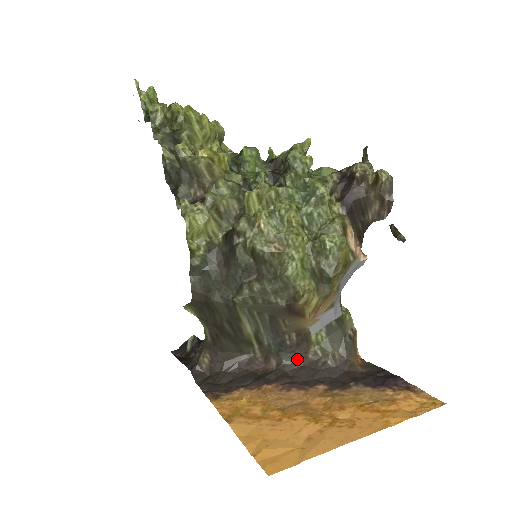
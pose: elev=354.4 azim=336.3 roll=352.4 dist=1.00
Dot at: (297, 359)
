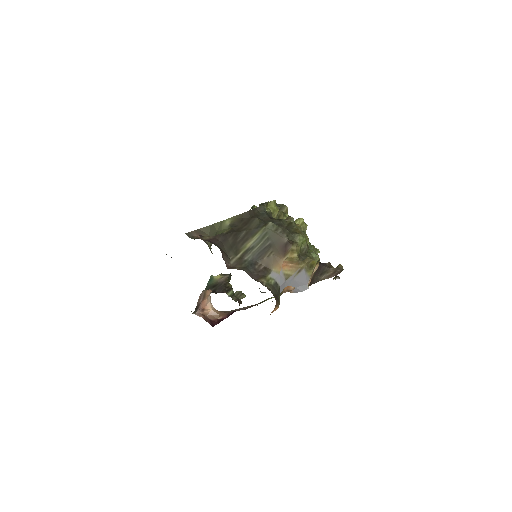
Dot at: (252, 276)
